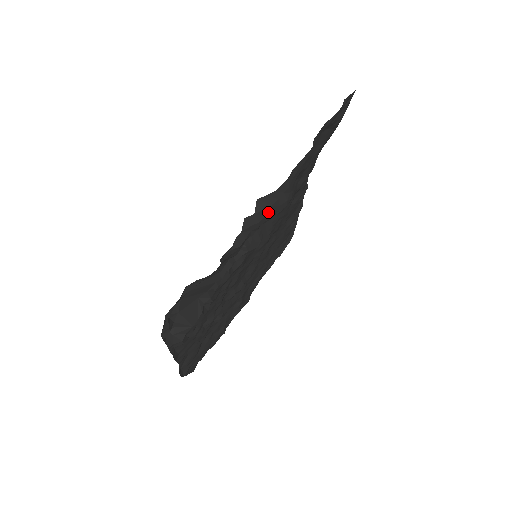
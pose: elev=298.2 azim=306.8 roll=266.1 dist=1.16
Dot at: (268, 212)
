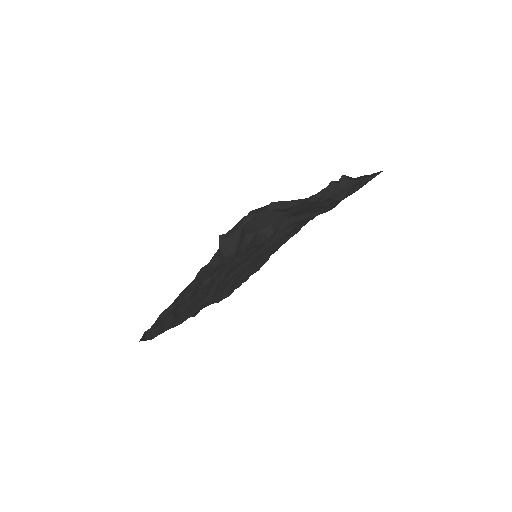
Dot at: (339, 191)
